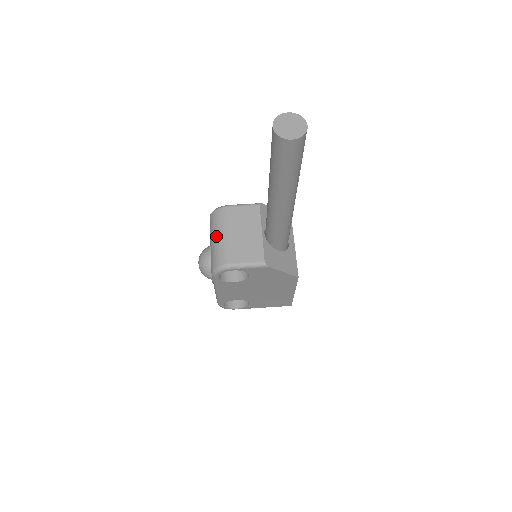
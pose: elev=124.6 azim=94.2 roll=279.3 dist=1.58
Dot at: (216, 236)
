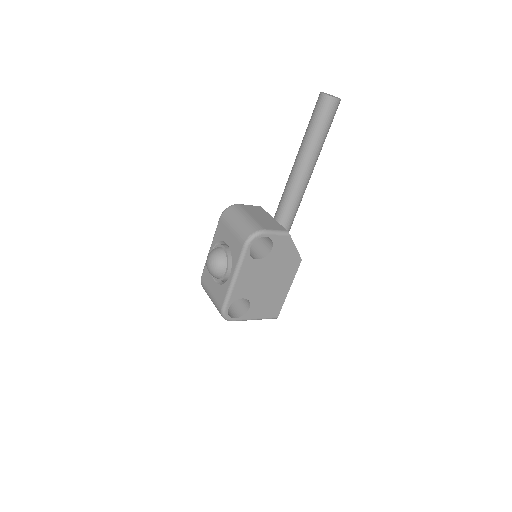
Dot at: (239, 219)
